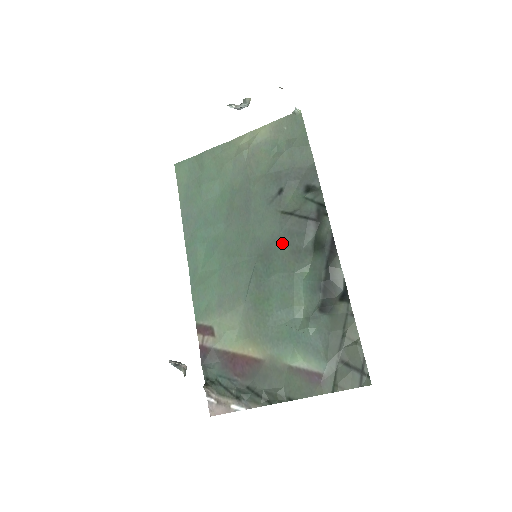
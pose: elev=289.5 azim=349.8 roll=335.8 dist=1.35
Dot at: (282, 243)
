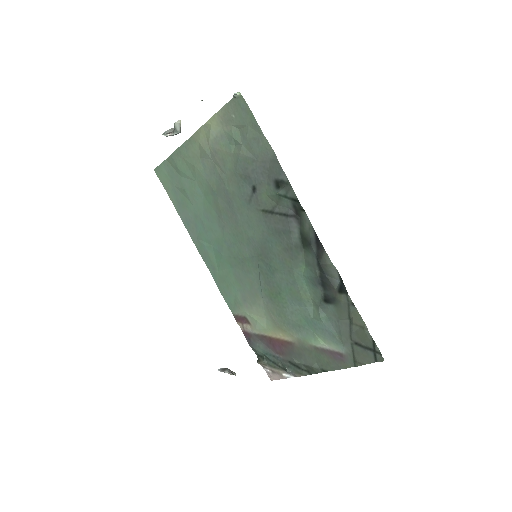
Dot at: (273, 242)
